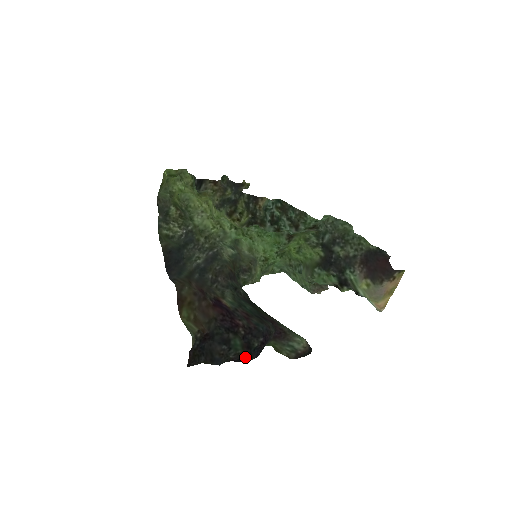
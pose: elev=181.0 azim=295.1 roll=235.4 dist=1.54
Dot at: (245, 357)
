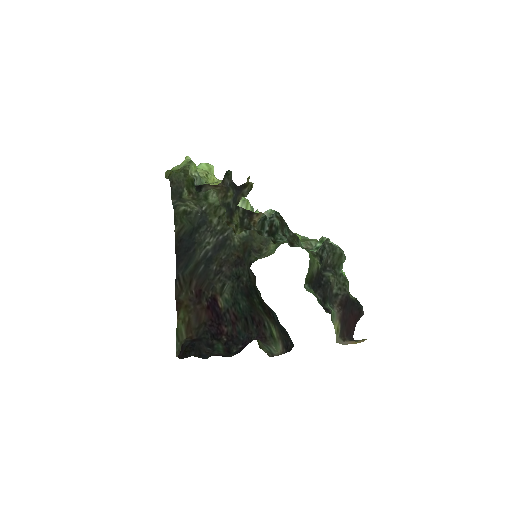
Dot at: (227, 356)
